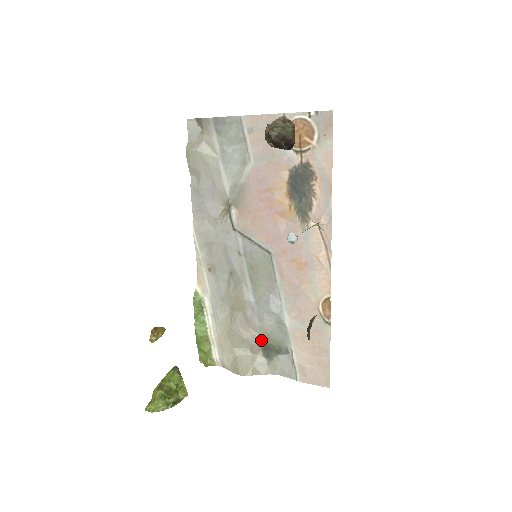
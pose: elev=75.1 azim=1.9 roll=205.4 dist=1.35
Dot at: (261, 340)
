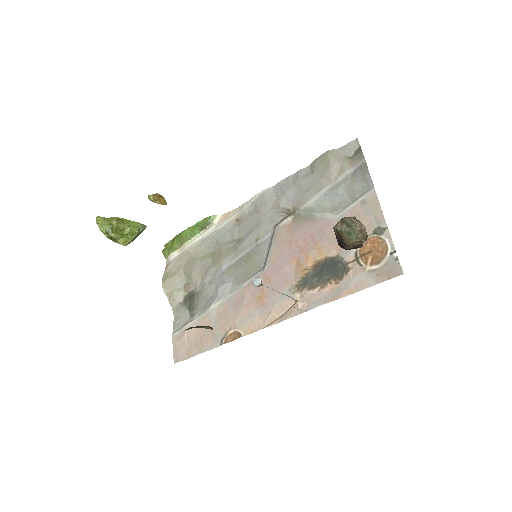
Dot at: (196, 290)
